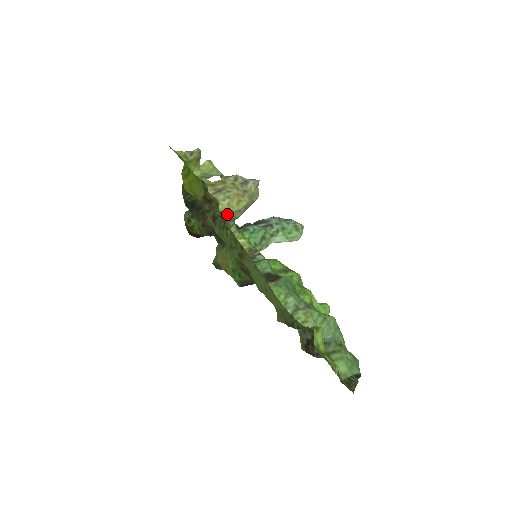
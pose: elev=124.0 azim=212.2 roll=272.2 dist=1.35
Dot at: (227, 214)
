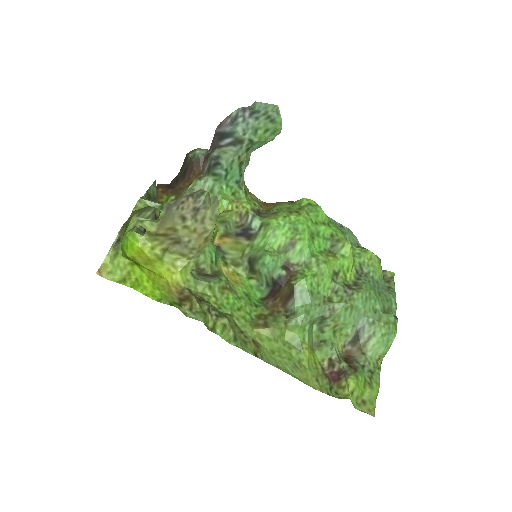
Dot at: occluded
